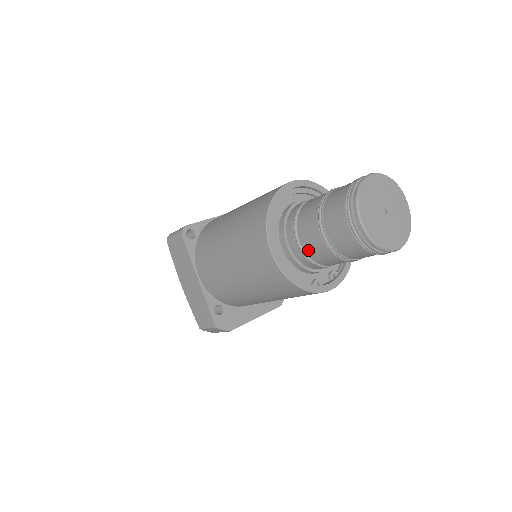
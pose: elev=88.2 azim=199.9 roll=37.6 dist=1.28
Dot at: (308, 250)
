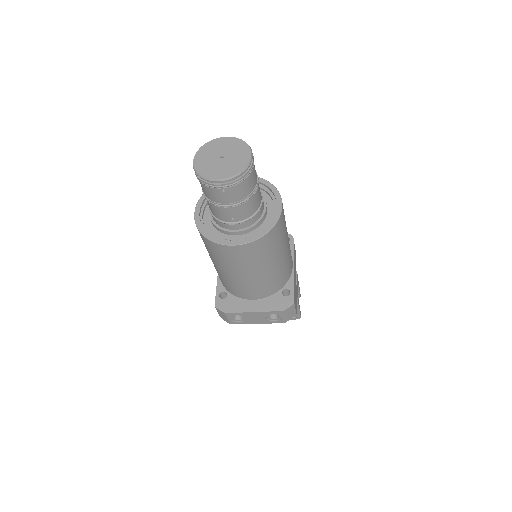
Dot at: (209, 207)
